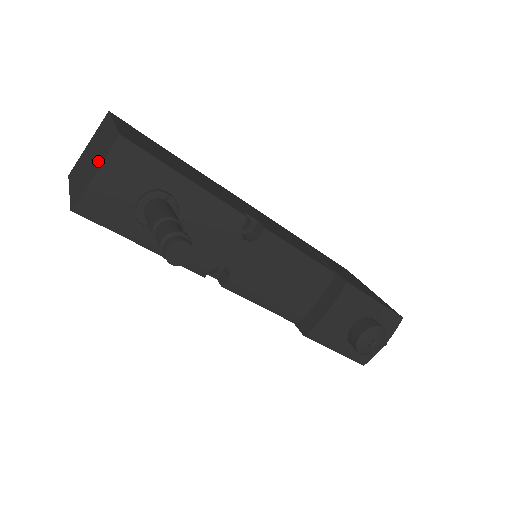
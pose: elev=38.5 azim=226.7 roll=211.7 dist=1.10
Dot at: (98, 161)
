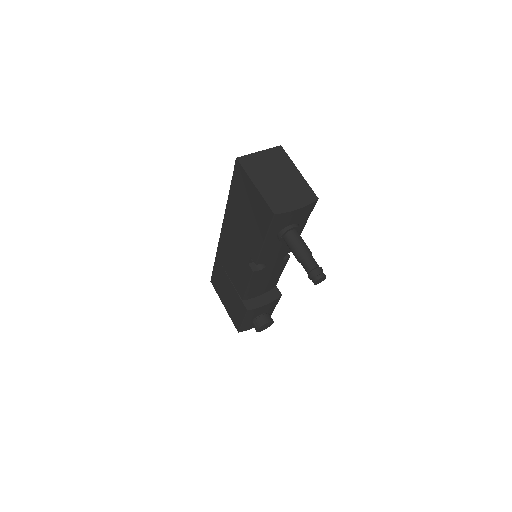
Dot at: (297, 198)
